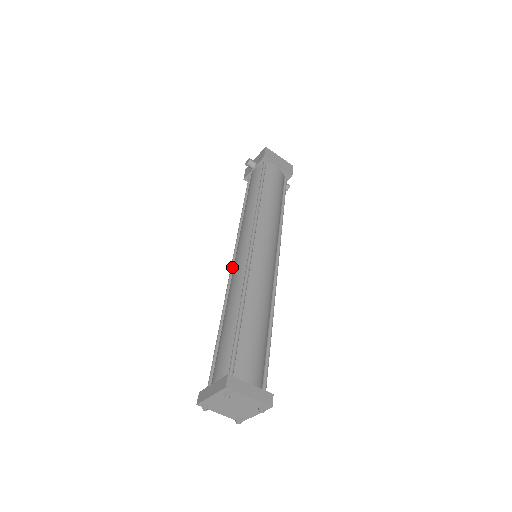
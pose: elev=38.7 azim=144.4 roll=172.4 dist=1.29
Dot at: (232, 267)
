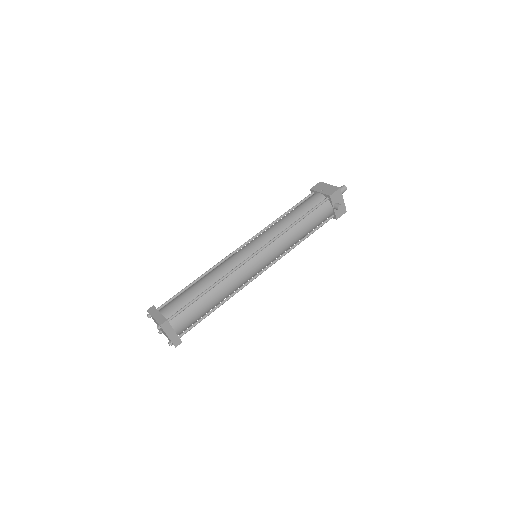
Dot at: occluded
